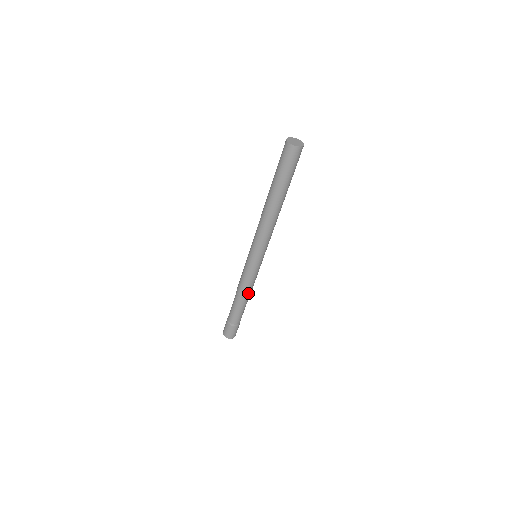
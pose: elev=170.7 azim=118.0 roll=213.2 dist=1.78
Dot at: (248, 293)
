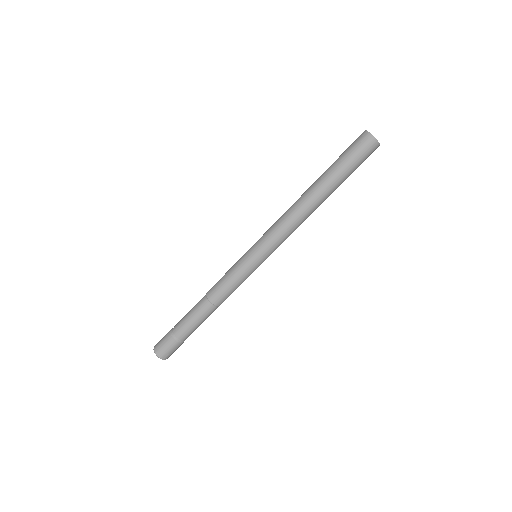
Dot at: (221, 300)
